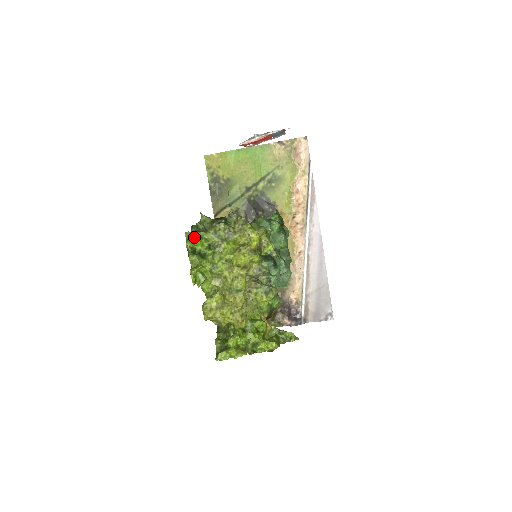
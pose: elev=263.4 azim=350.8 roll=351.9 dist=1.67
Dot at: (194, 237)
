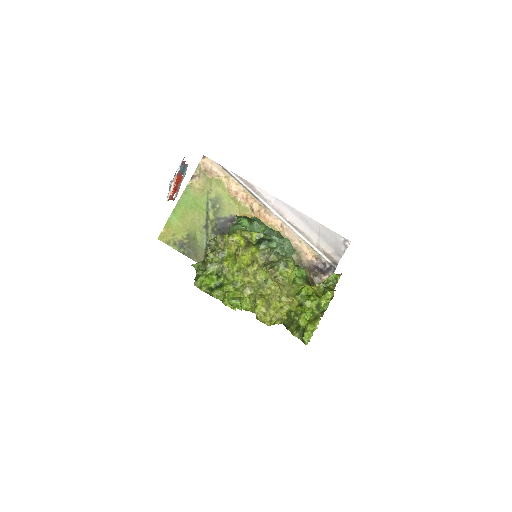
Dot at: (202, 281)
